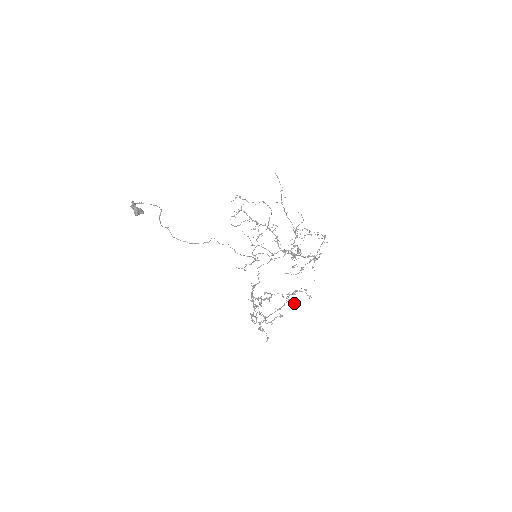
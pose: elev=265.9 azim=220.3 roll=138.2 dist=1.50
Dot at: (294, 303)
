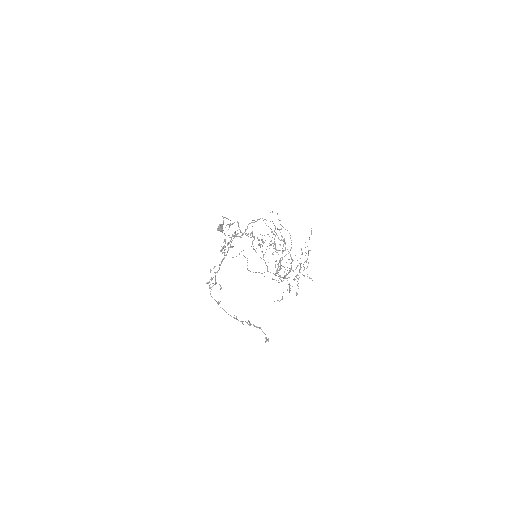
Dot at: (250, 324)
